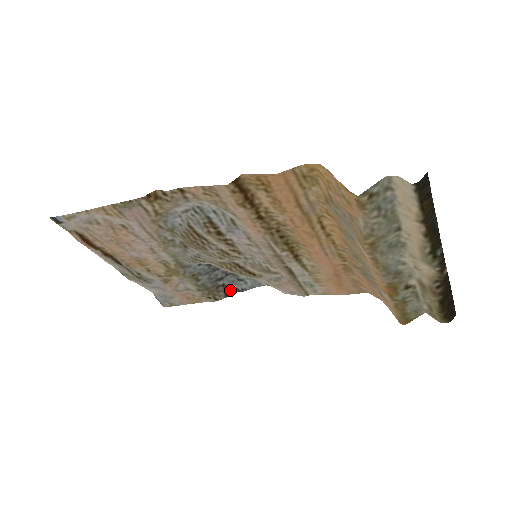
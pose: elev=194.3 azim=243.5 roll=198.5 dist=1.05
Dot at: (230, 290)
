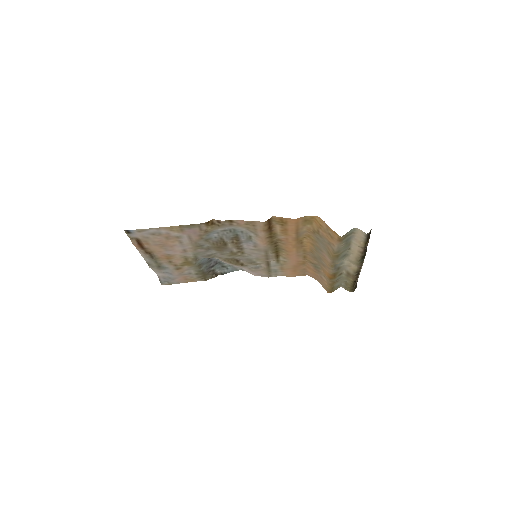
Dot at: (216, 273)
